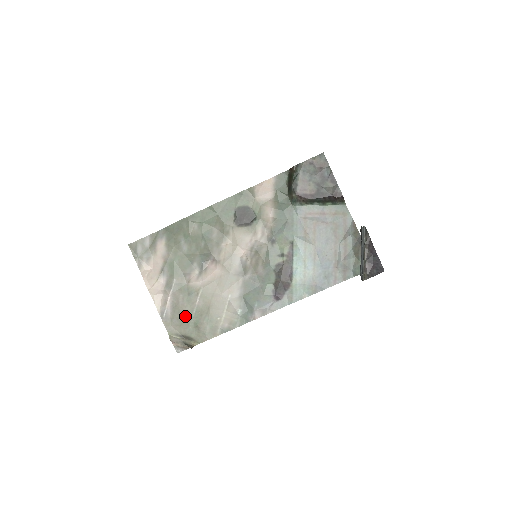
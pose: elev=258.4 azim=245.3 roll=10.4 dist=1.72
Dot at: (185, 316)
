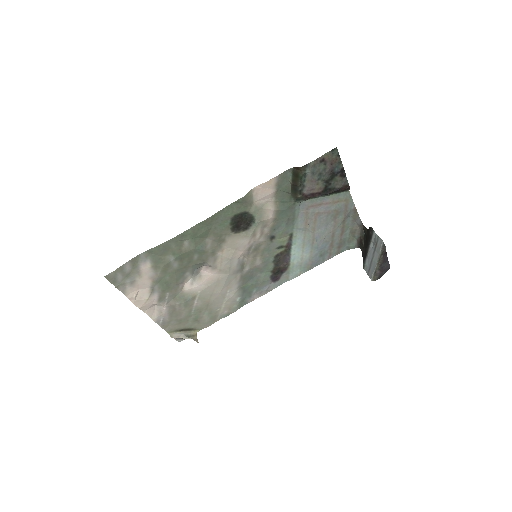
Dot at: (183, 317)
